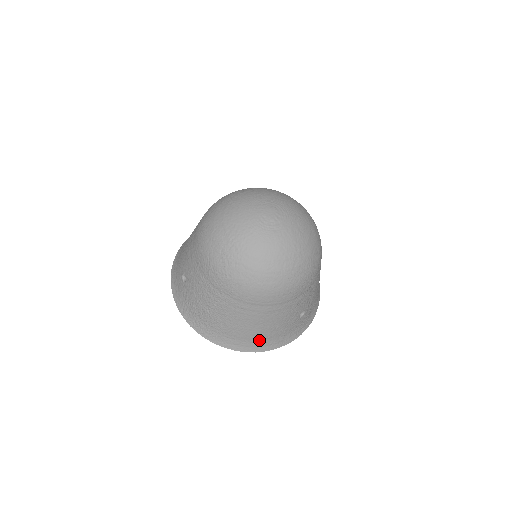
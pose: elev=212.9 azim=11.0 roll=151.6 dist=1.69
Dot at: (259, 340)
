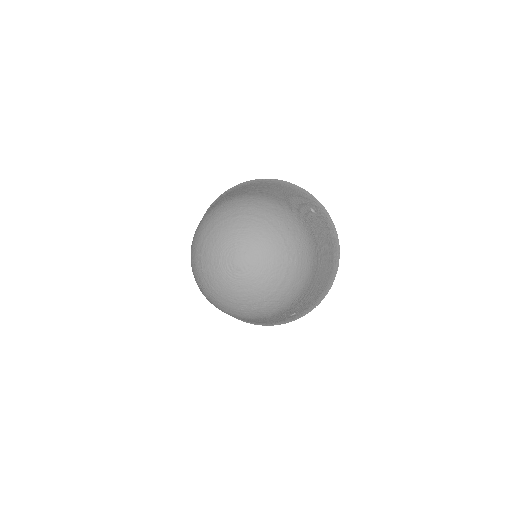
Dot at: (255, 322)
